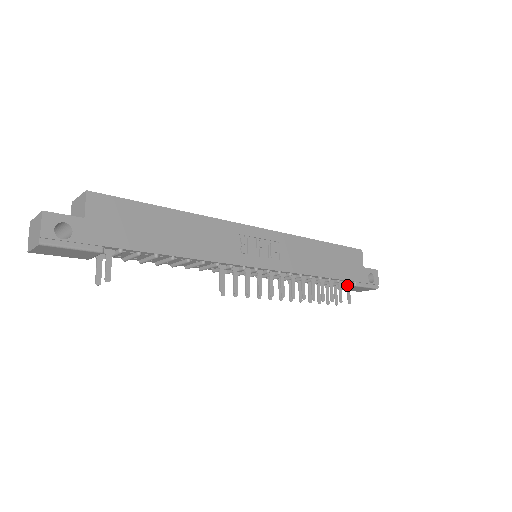
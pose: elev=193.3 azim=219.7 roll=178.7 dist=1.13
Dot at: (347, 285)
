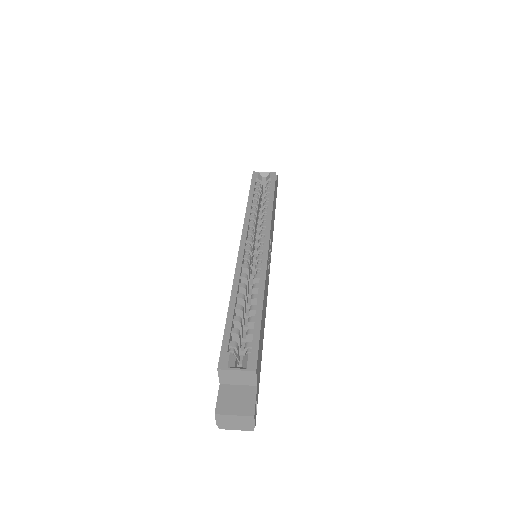
Dot at: occluded
